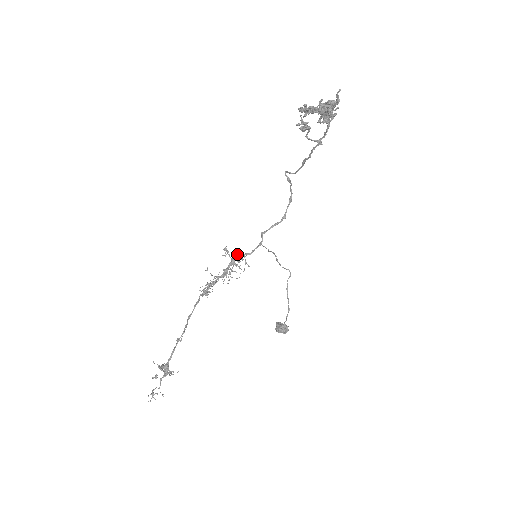
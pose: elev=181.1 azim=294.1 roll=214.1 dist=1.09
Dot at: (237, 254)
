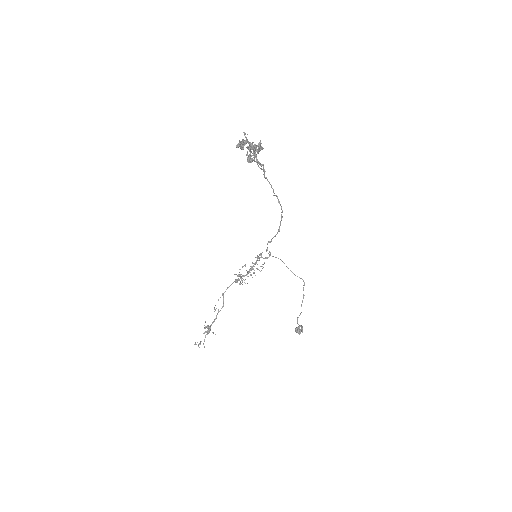
Dot at: (260, 257)
